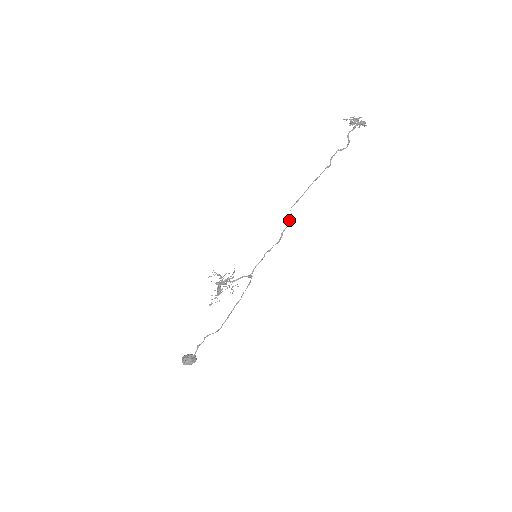
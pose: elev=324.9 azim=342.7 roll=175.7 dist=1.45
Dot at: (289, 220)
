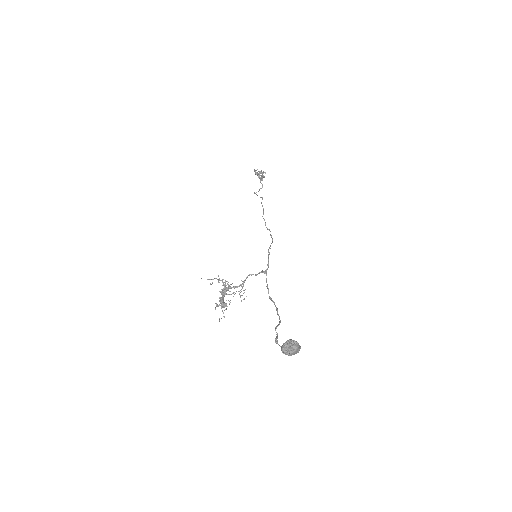
Dot at: (266, 227)
